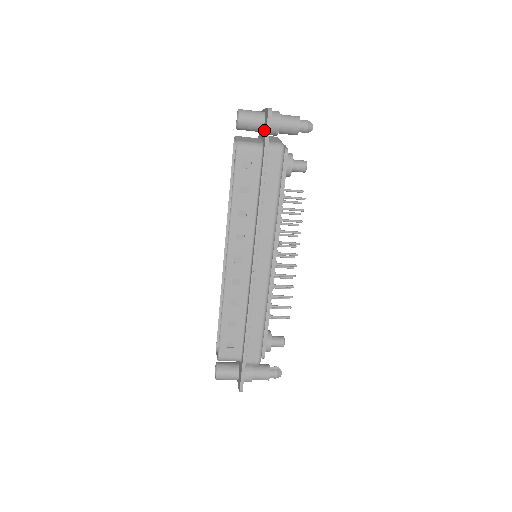
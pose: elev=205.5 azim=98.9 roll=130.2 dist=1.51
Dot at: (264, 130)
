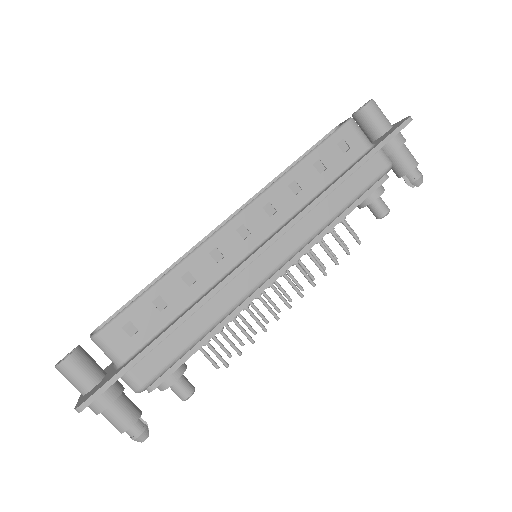
Dot at: (385, 134)
